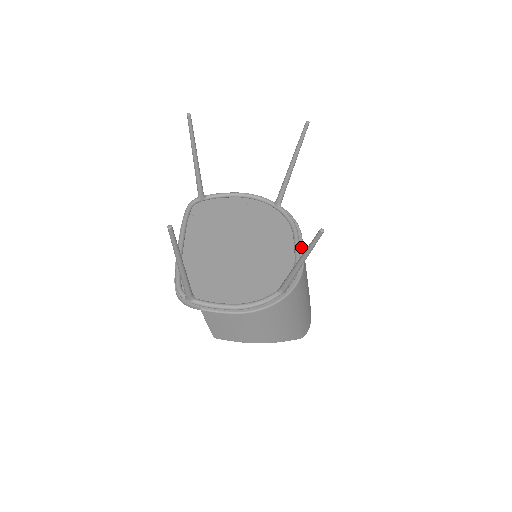
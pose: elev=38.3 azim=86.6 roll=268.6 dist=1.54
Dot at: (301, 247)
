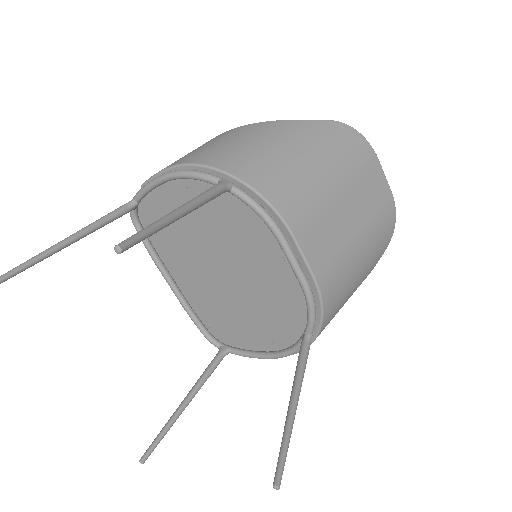
Dot at: (301, 258)
